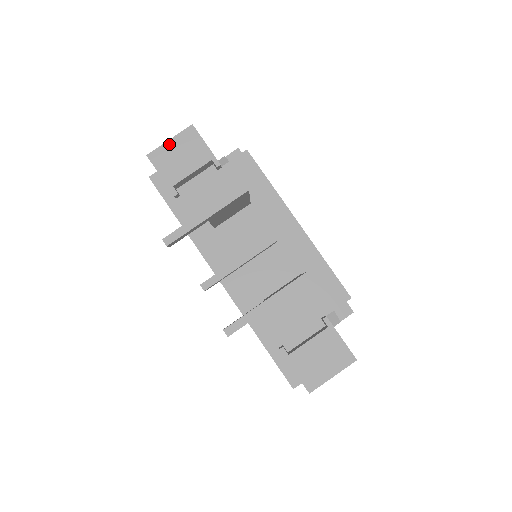
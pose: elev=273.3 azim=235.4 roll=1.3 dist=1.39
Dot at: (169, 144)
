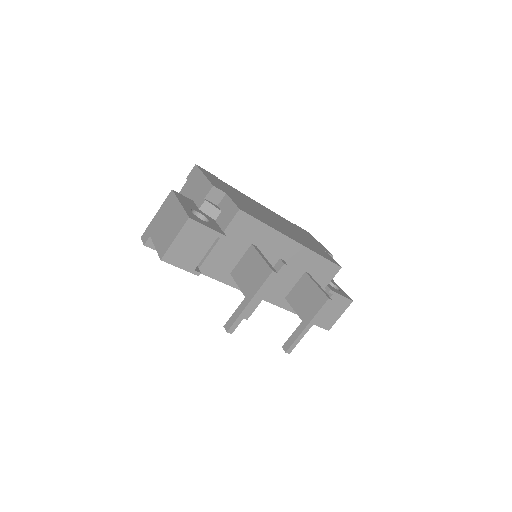
Dot at: (176, 243)
